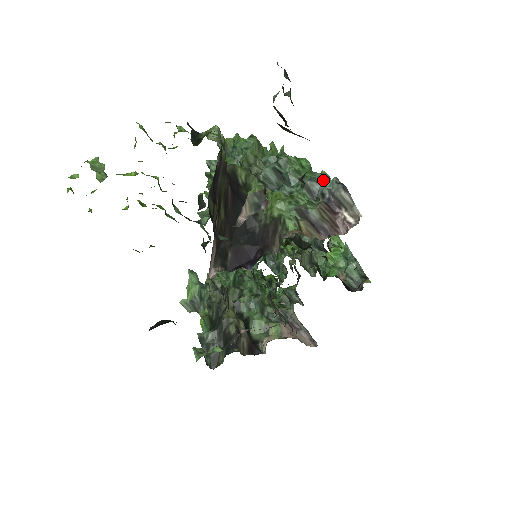
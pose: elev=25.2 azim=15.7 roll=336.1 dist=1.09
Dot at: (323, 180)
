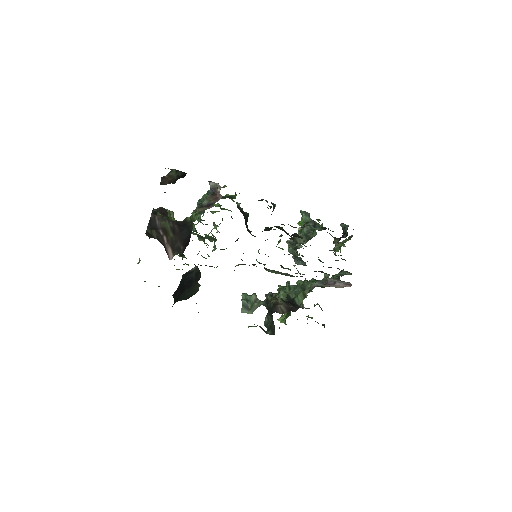
Dot at: occluded
